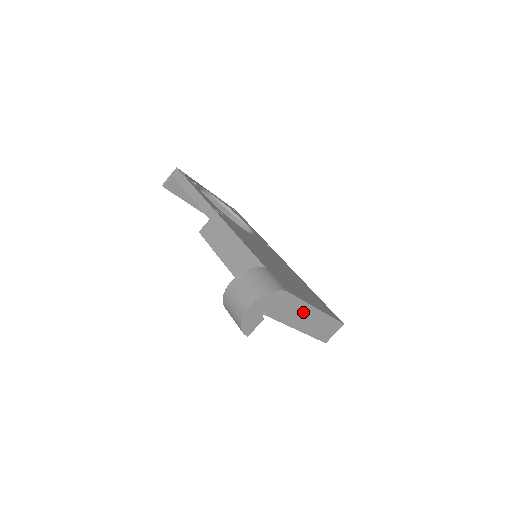
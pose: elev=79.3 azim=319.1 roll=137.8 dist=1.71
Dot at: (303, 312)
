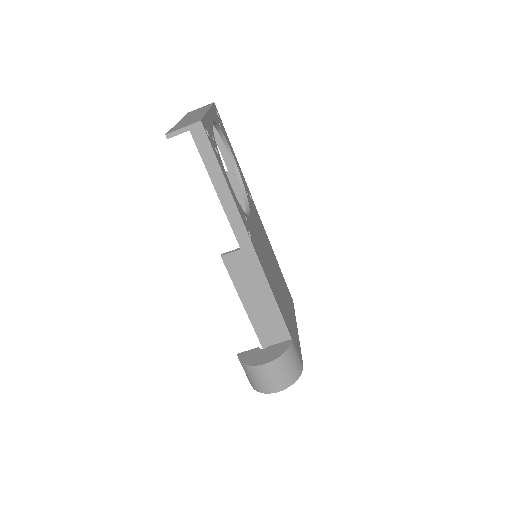
Dot at: occluded
